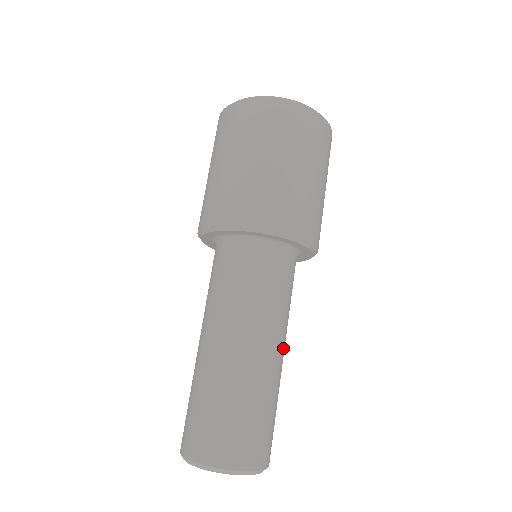
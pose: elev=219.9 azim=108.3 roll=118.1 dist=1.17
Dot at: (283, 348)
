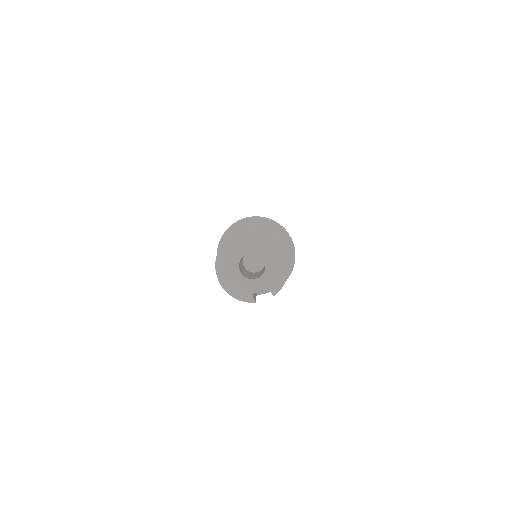
Dot at: occluded
